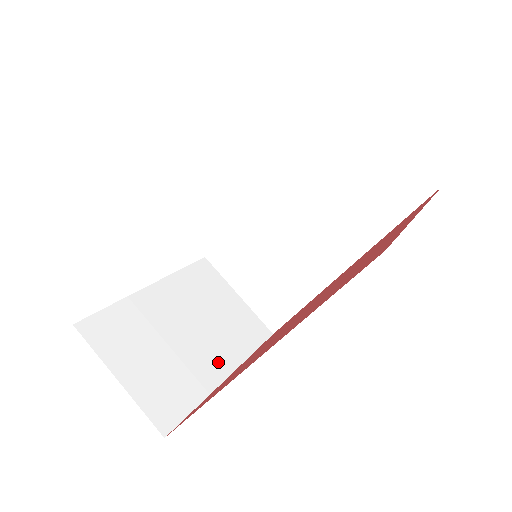
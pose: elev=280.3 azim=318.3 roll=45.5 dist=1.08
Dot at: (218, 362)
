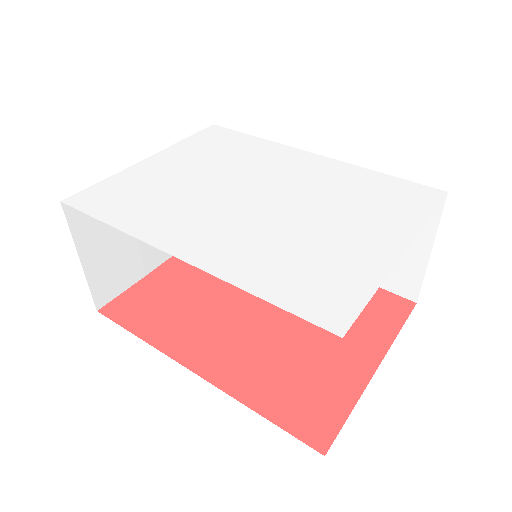
Dot at: occluded
